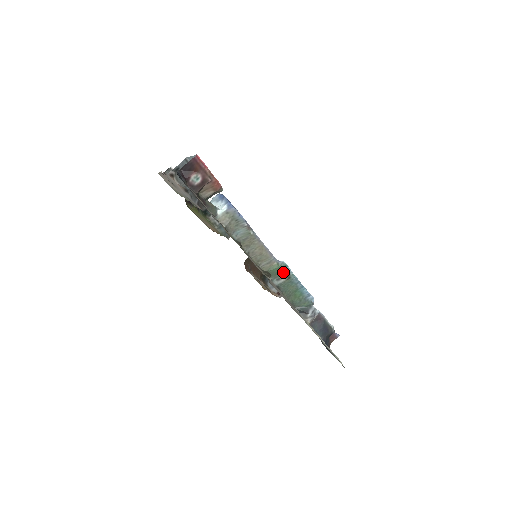
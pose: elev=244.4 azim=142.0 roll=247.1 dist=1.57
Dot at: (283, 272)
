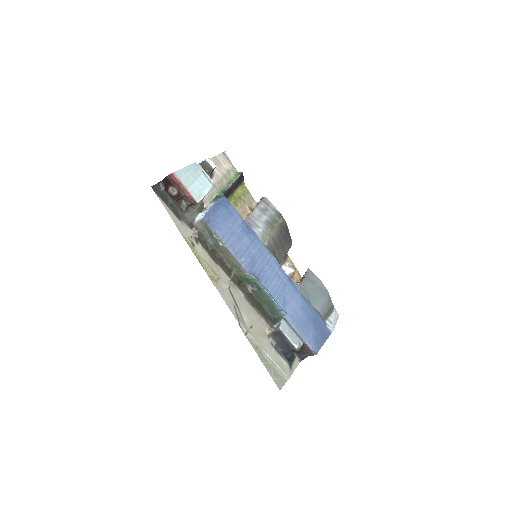
Dot at: (253, 283)
